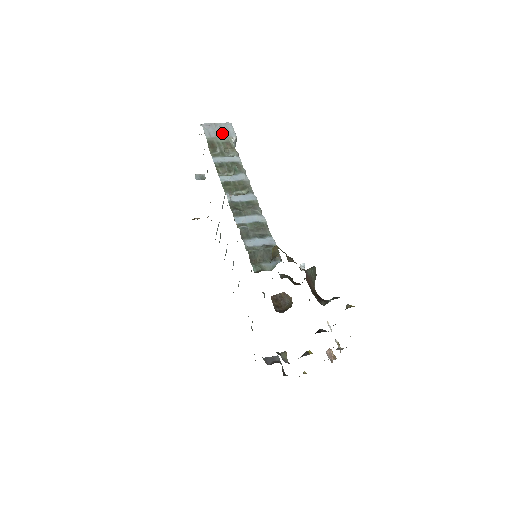
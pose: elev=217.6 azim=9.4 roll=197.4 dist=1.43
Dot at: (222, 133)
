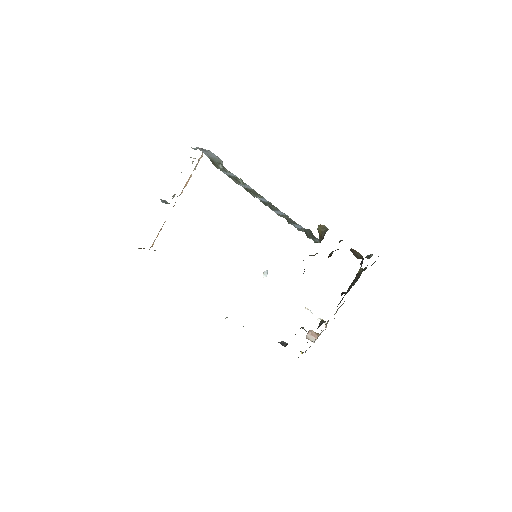
Dot at: (213, 156)
